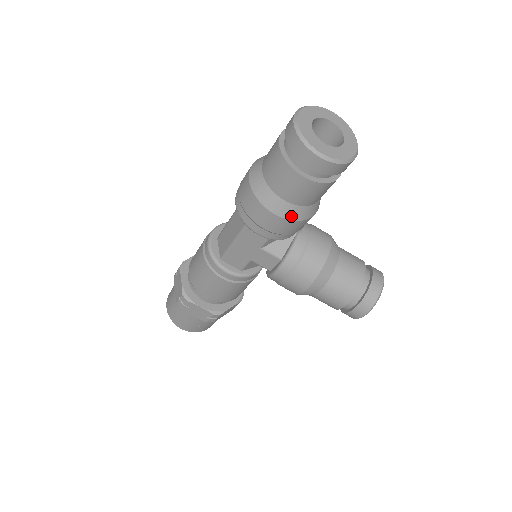
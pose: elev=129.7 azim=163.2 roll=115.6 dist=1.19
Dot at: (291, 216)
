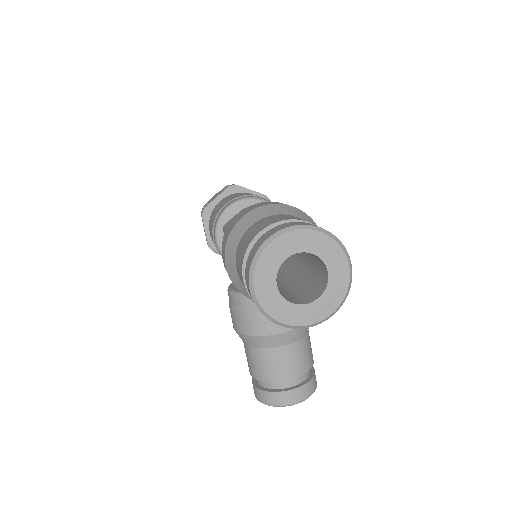
Dot at: (236, 283)
